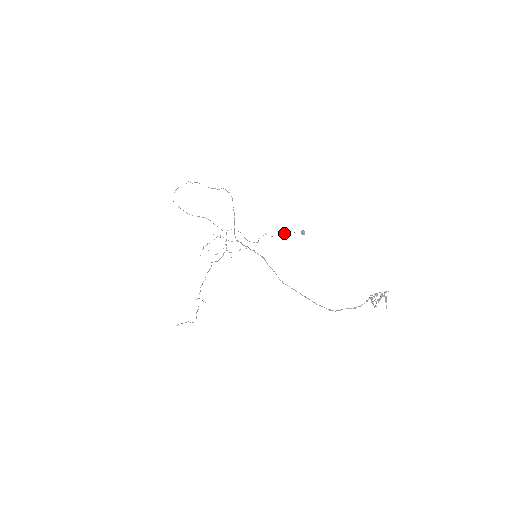
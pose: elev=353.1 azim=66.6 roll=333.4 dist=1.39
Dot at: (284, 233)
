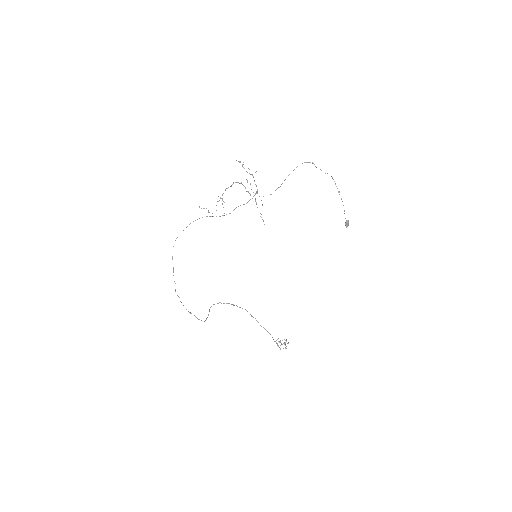
Dot at: occluded
